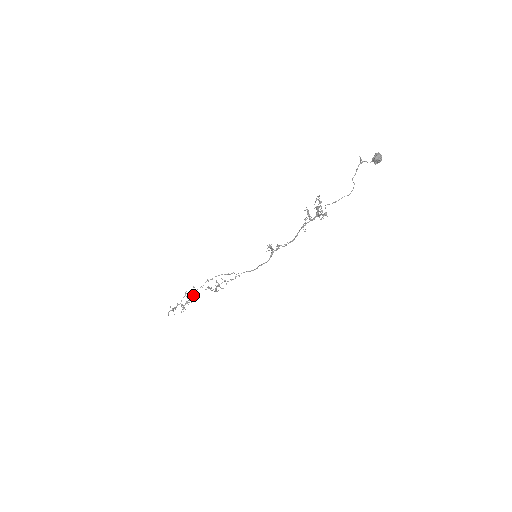
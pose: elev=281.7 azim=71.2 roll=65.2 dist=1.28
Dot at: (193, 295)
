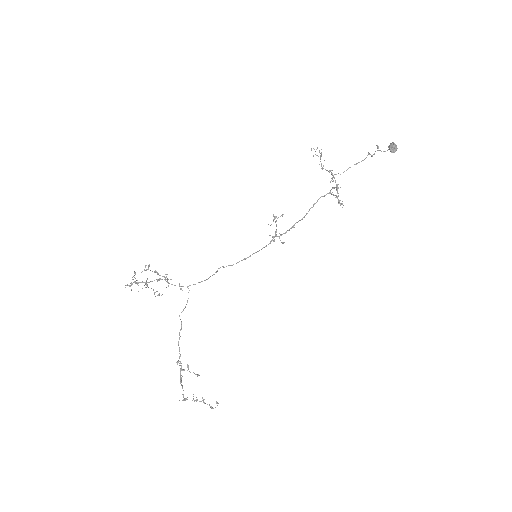
Dot at: (165, 278)
